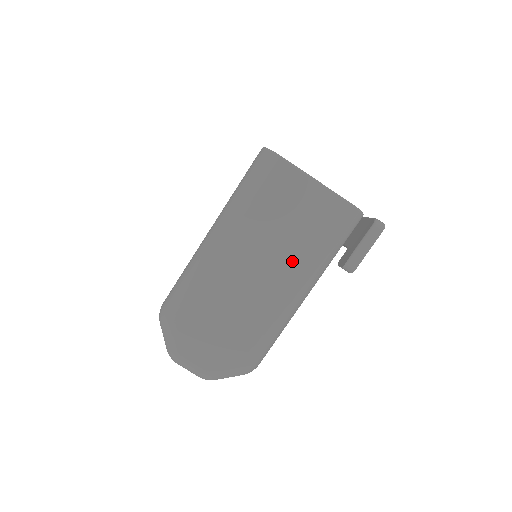
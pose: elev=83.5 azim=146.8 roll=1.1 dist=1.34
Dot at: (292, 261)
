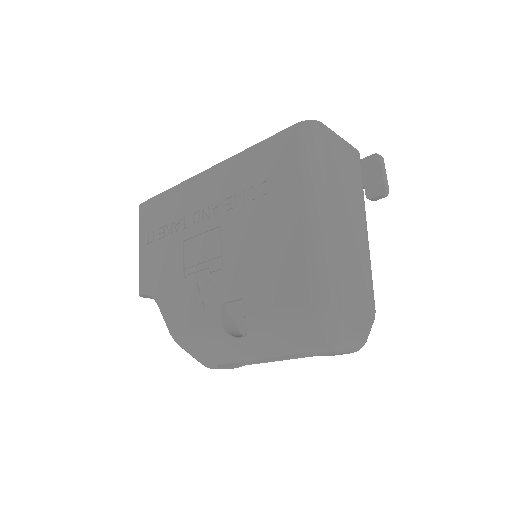
Dot at: (357, 206)
